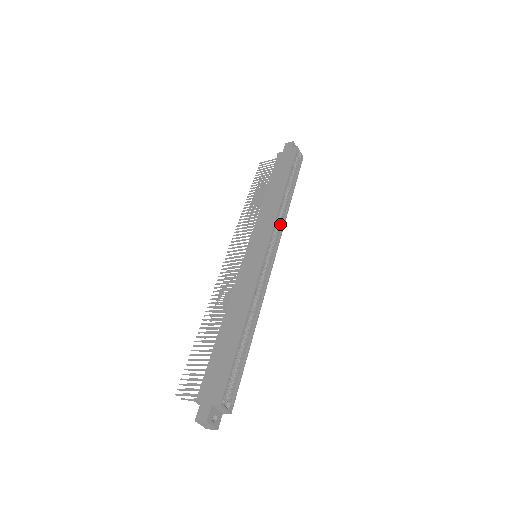
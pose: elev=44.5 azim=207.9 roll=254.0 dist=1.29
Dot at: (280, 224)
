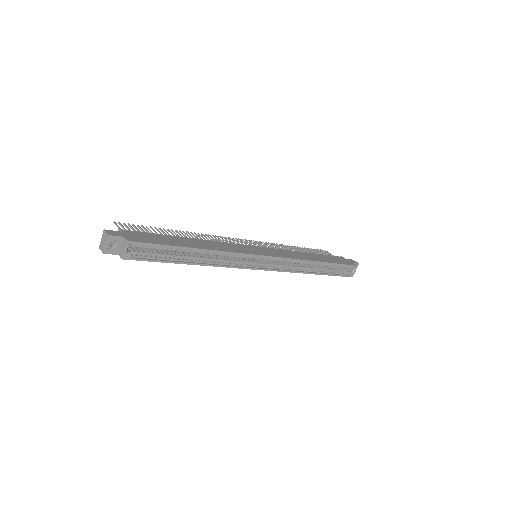
Dot at: (292, 268)
